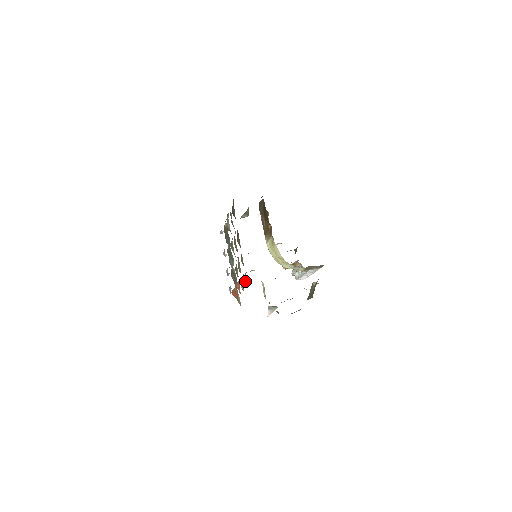
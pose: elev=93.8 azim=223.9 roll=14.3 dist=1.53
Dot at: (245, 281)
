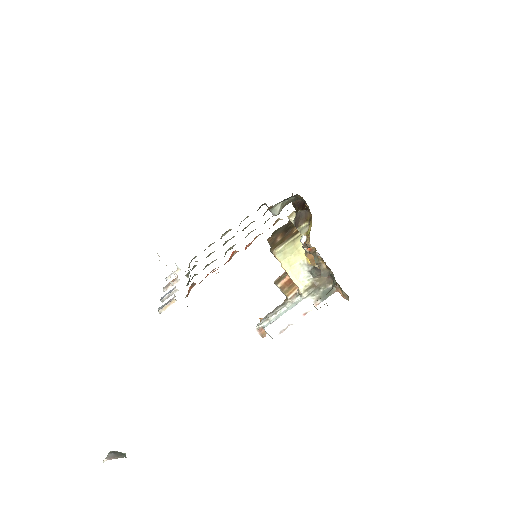
Dot at: occluded
